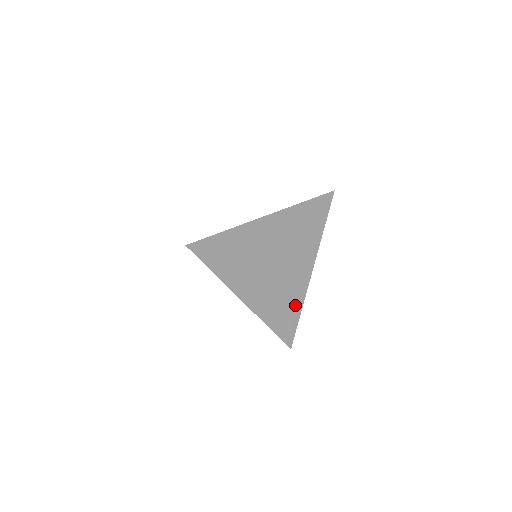
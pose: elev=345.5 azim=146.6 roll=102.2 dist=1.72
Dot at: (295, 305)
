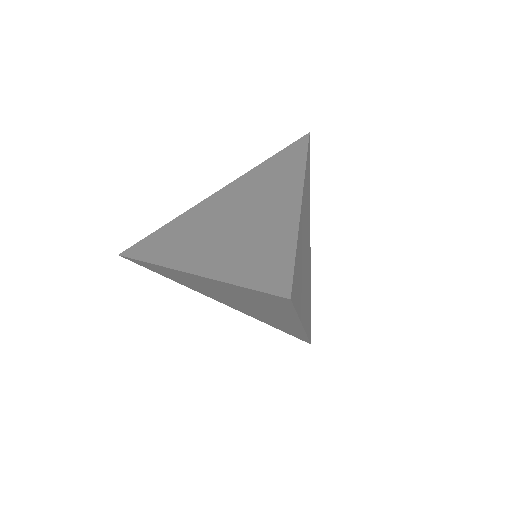
Dot at: (309, 293)
